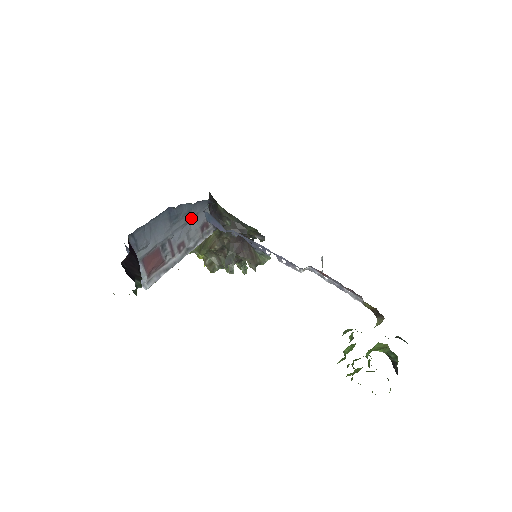
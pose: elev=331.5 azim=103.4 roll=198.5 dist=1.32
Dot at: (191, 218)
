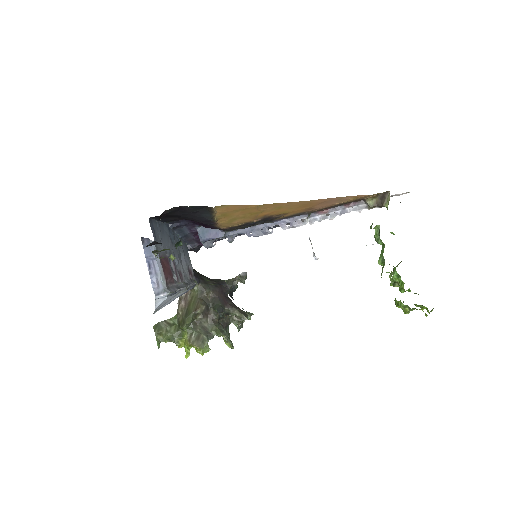
Dot at: (181, 253)
